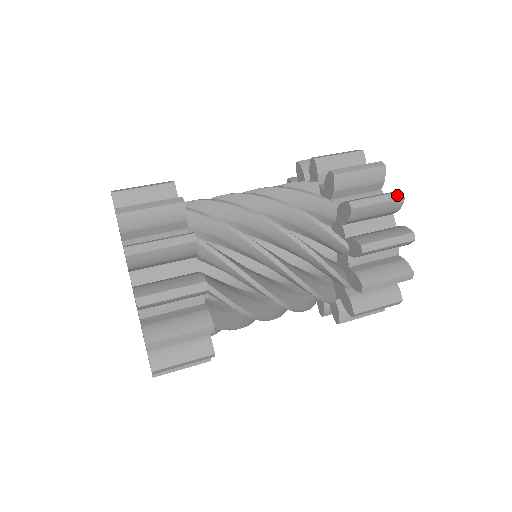
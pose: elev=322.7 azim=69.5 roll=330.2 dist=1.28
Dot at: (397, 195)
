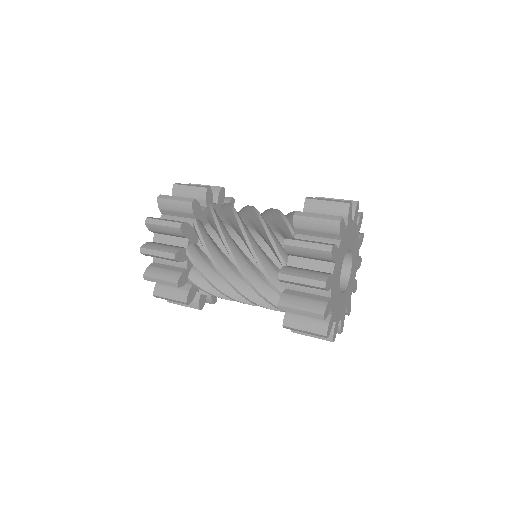
Dot at: (353, 201)
